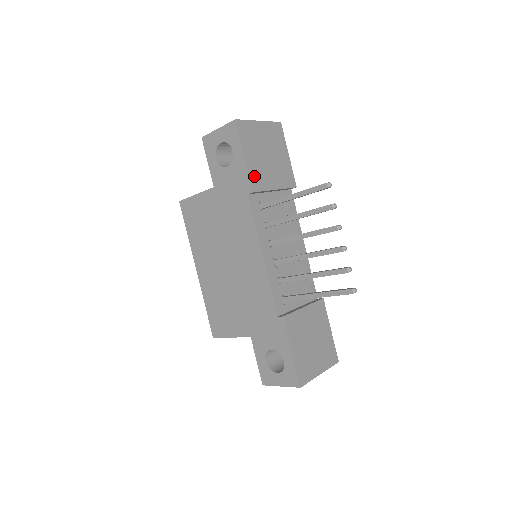
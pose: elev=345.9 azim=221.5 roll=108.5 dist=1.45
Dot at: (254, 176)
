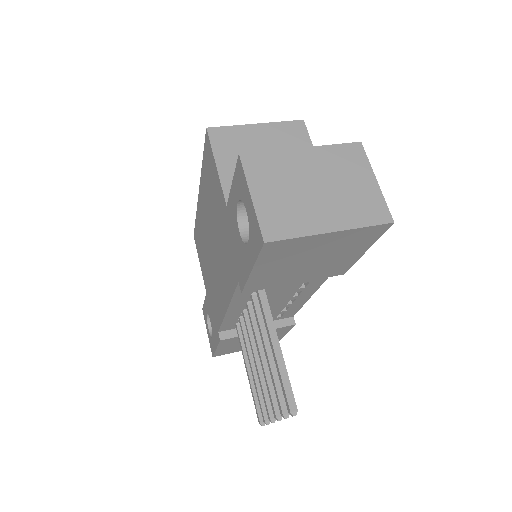
Dot at: (257, 282)
